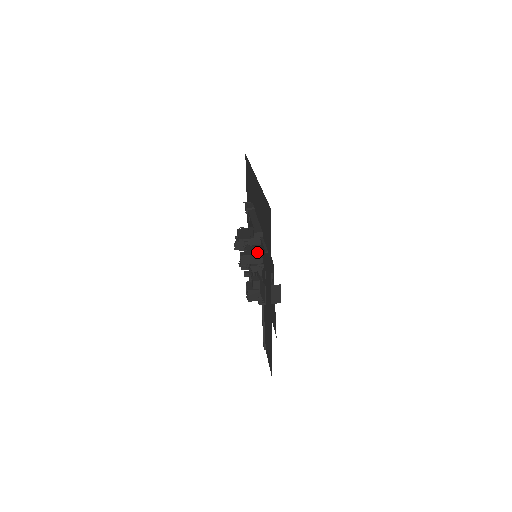
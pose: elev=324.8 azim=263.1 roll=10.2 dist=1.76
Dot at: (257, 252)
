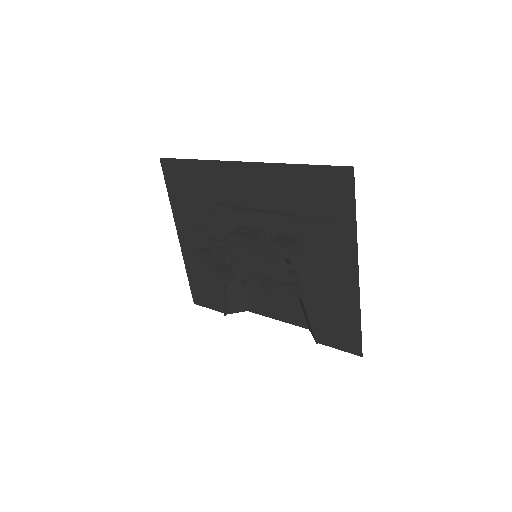
Dot at: (293, 239)
